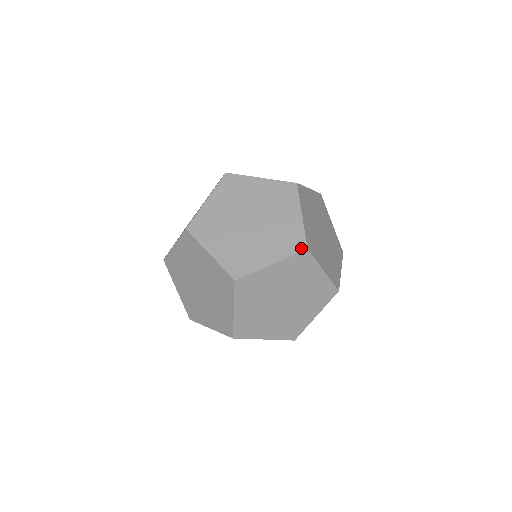
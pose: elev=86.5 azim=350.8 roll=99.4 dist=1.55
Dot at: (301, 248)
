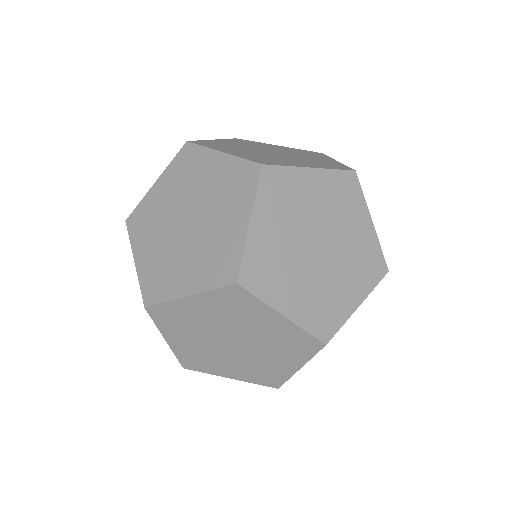
Dot at: (383, 272)
